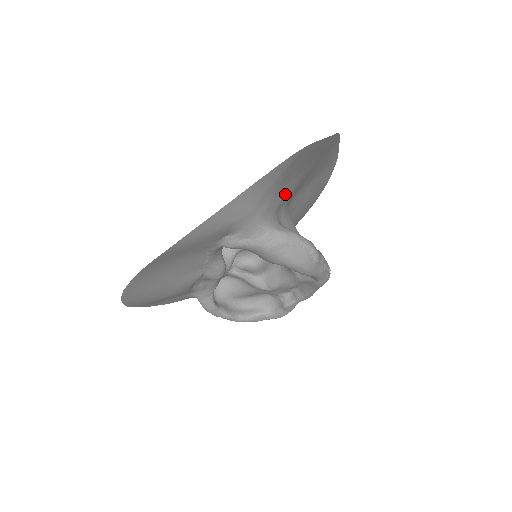
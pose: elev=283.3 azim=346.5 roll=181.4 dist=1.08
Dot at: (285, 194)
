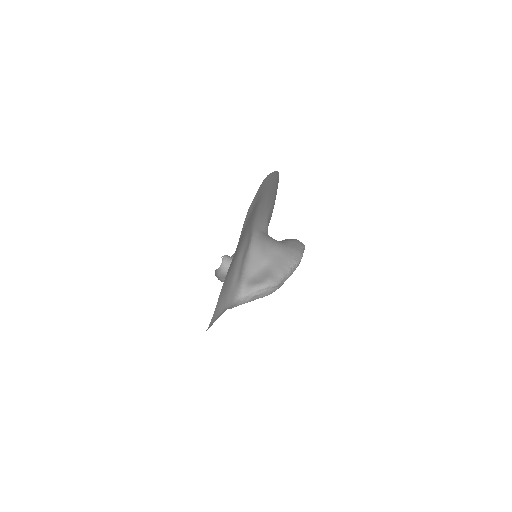
Dot at: (238, 271)
